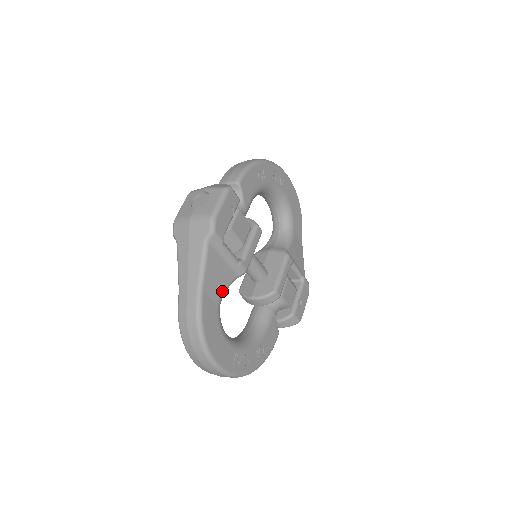
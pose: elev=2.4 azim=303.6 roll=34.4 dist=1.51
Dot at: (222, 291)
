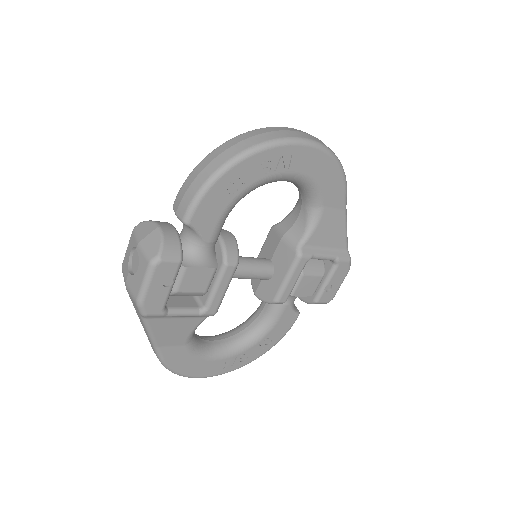
Dot at: (187, 335)
